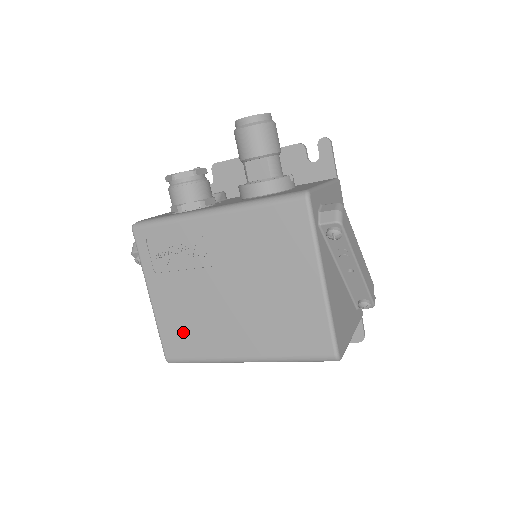
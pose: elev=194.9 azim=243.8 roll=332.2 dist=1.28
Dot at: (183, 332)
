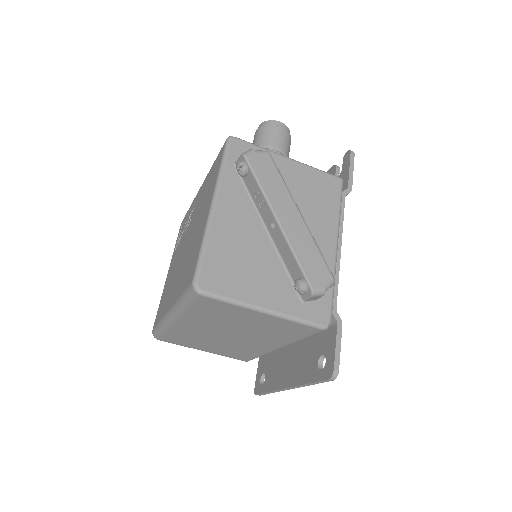
Dot at: occluded
